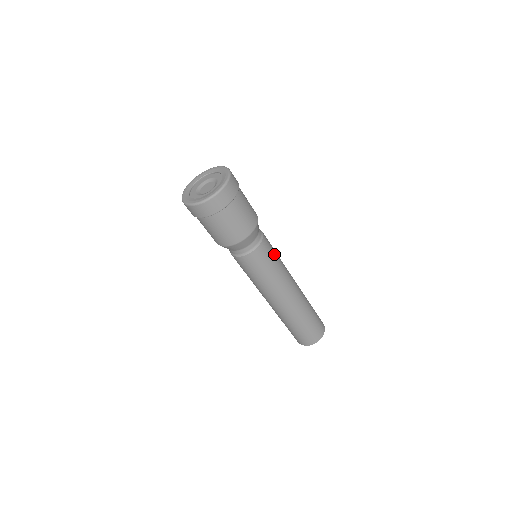
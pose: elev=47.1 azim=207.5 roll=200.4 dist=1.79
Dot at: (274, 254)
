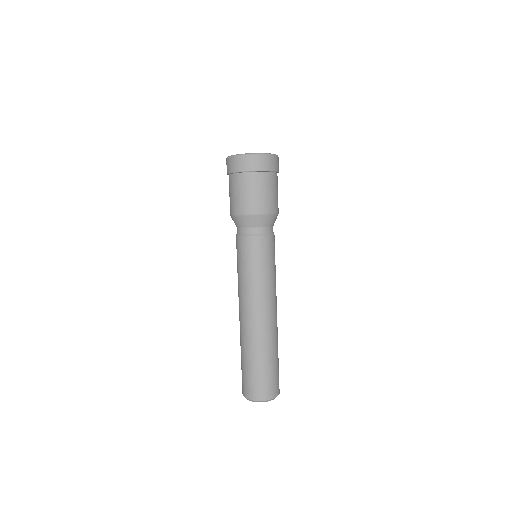
Dot at: occluded
